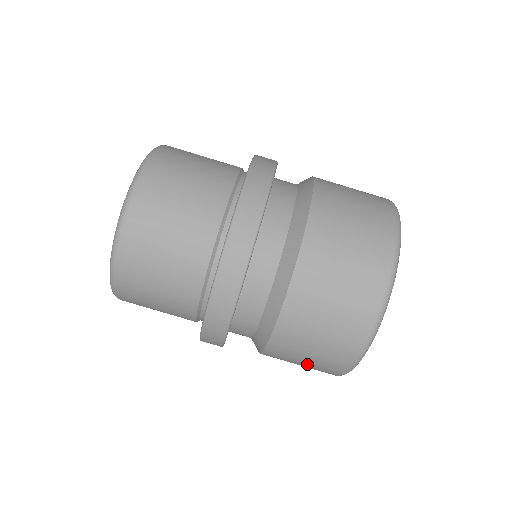
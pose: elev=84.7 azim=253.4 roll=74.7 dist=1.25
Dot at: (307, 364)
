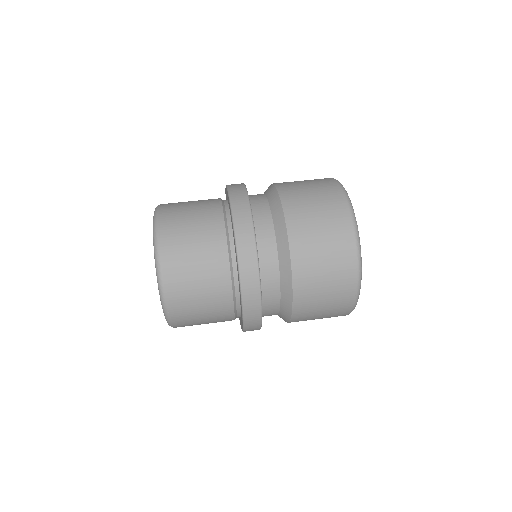
Dot at: (325, 312)
